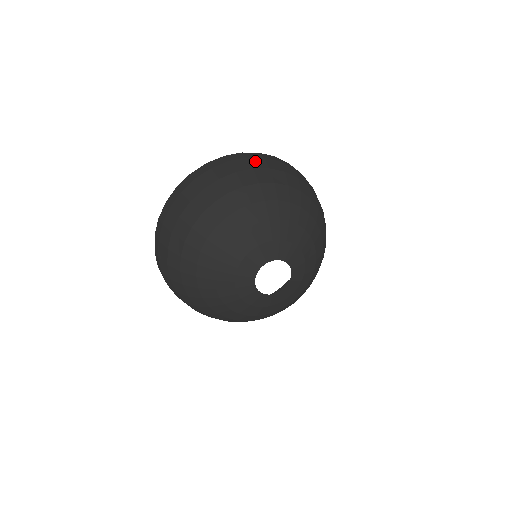
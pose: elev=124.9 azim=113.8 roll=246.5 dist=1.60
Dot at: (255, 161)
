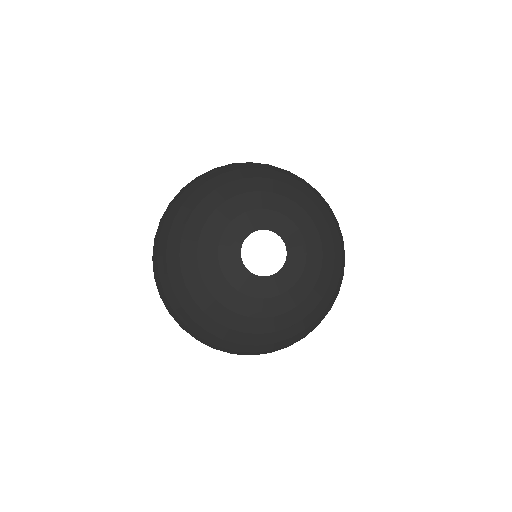
Dot at: occluded
